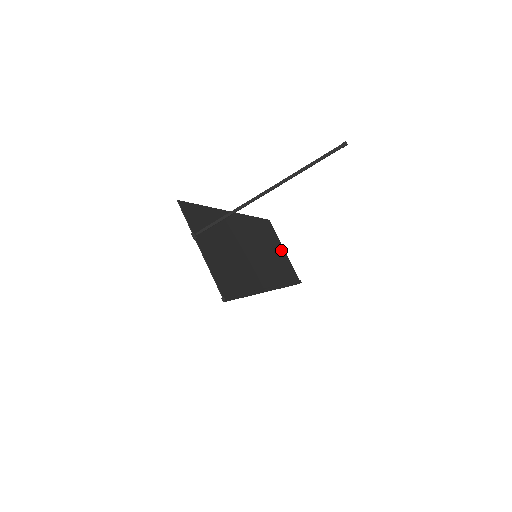
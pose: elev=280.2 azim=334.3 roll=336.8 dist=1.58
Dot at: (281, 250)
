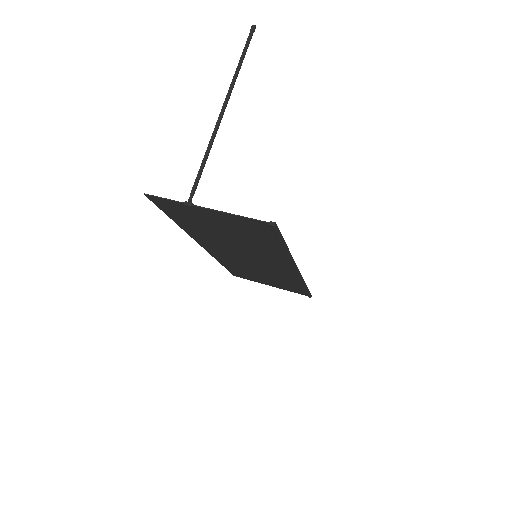
Dot at: (268, 283)
